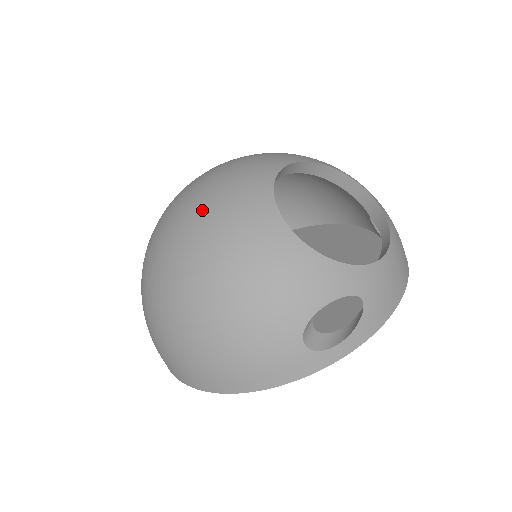
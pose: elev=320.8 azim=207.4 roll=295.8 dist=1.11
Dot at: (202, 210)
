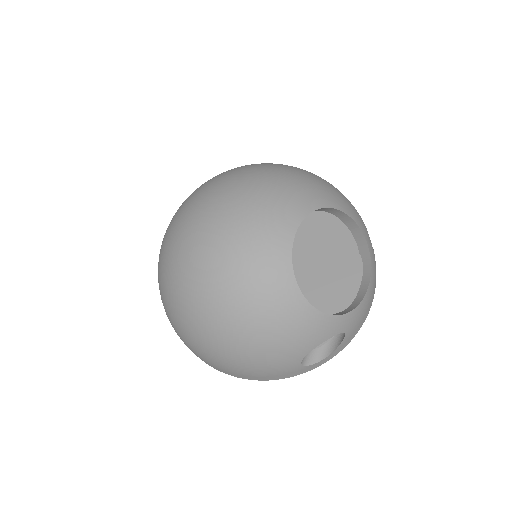
Dot at: (230, 267)
